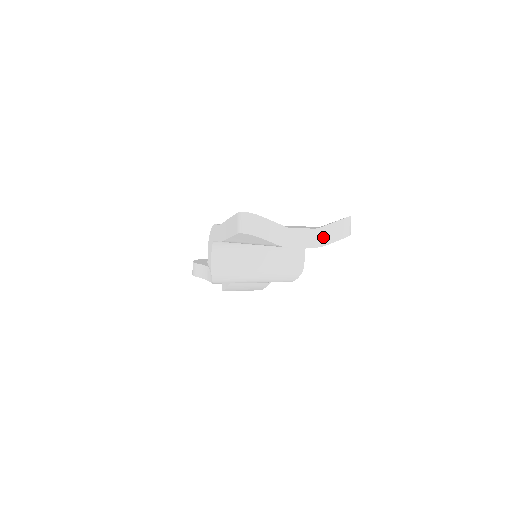
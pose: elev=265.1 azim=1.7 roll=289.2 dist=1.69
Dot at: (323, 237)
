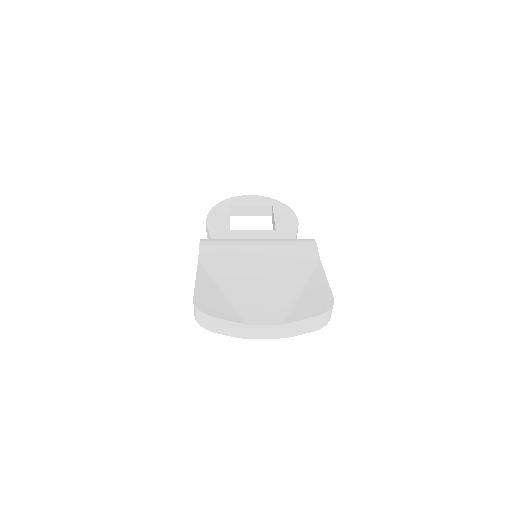
Dot at: (289, 330)
